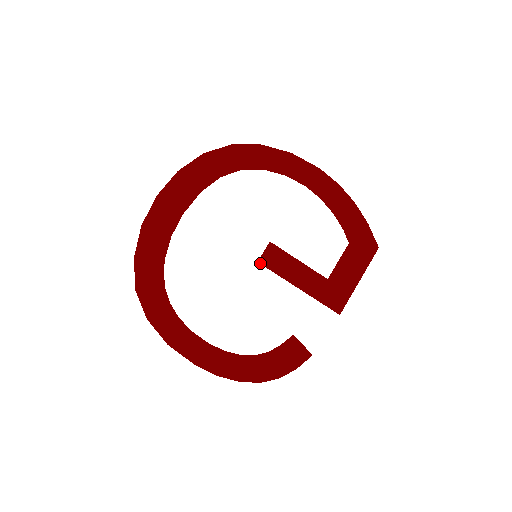
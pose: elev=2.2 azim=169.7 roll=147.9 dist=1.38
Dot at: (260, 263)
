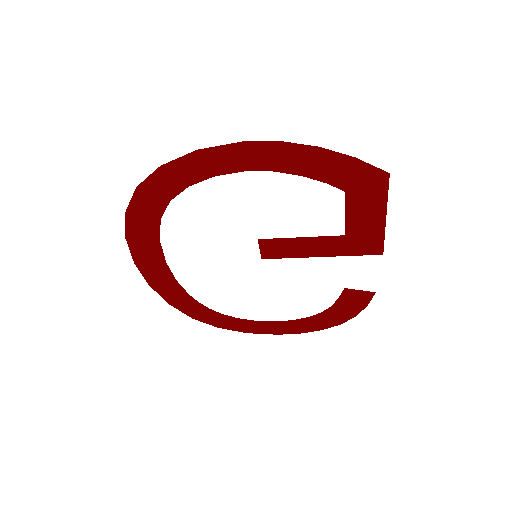
Dot at: occluded
